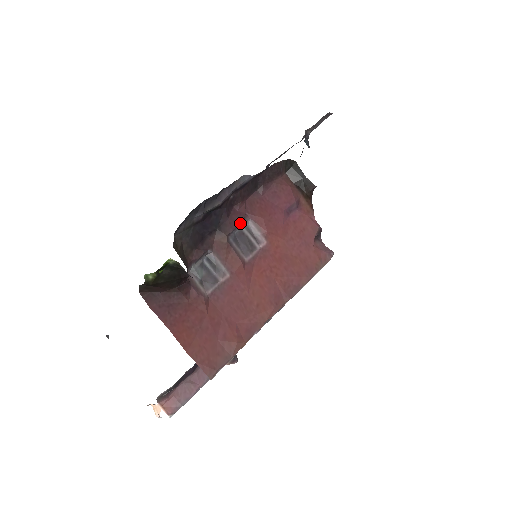
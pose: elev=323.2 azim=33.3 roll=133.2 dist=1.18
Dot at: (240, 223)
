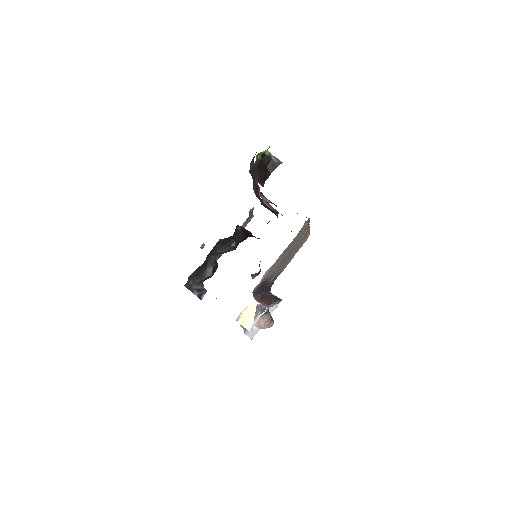
Dot at: occluded
